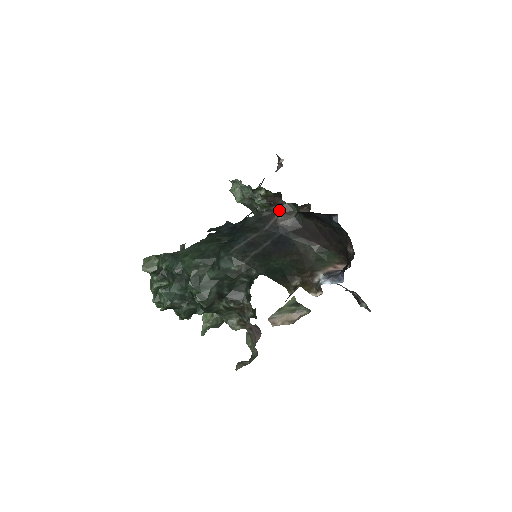
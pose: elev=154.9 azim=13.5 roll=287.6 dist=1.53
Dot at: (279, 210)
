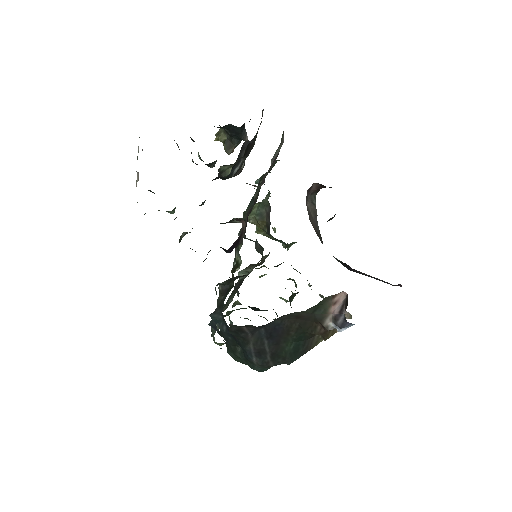
Dot at: (238, 326)
